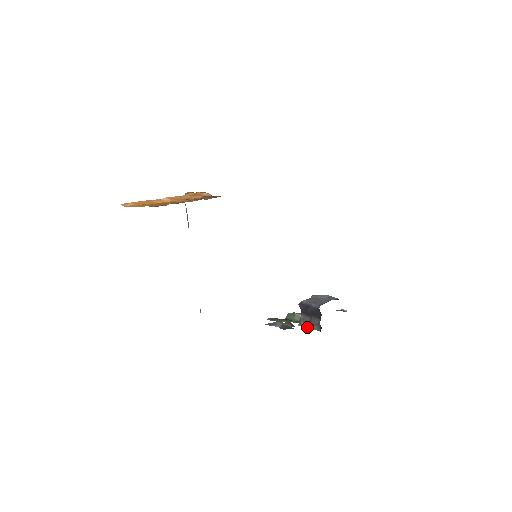
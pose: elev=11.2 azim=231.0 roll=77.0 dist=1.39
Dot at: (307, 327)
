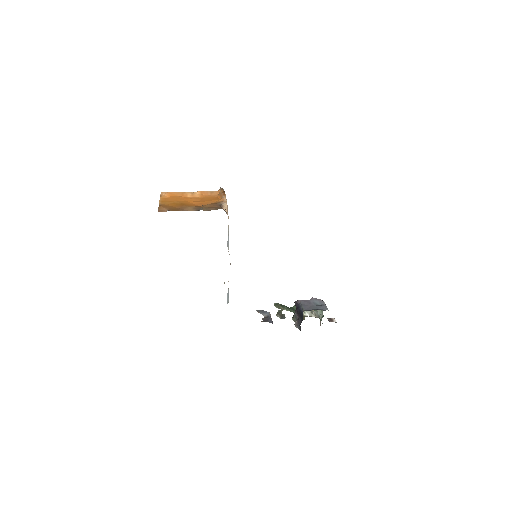
Dot at: occluded
